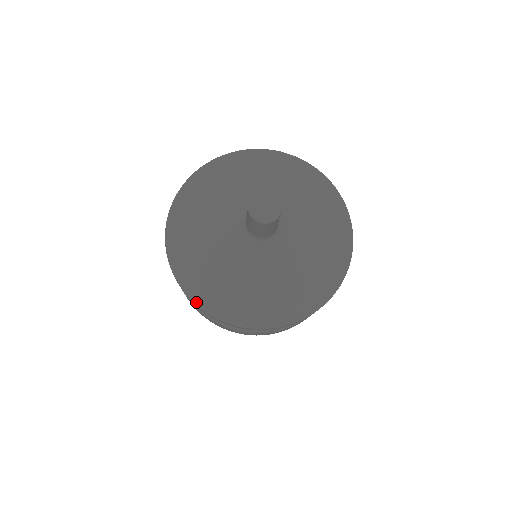
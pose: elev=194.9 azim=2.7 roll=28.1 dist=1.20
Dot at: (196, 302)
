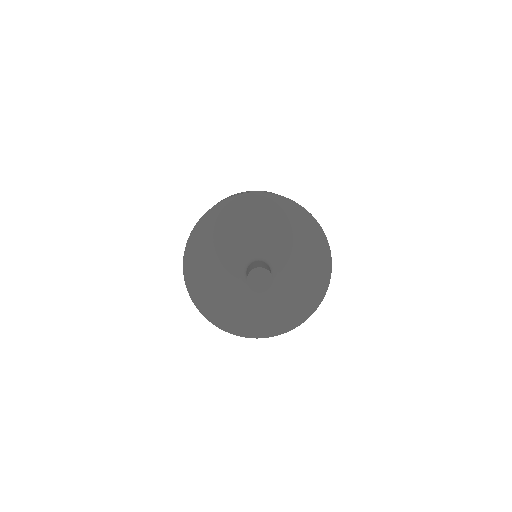
Dot at: (184, 266)
